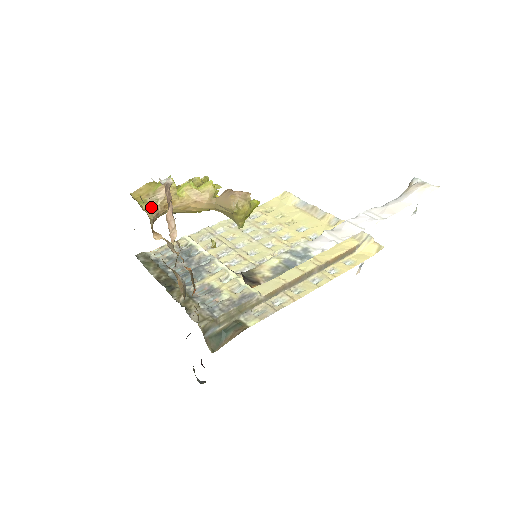
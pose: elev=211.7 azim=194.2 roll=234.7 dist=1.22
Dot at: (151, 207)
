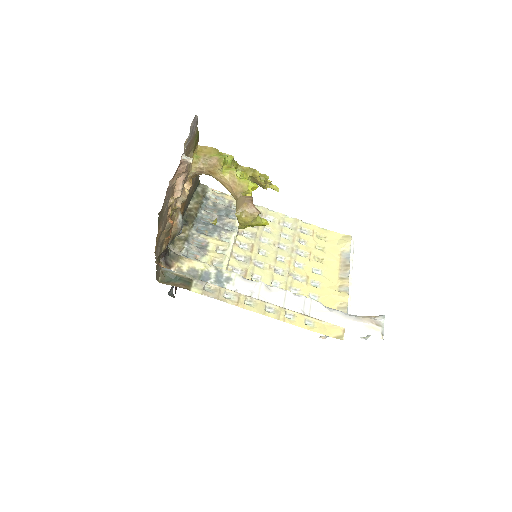
Dot at: (199, 164)
